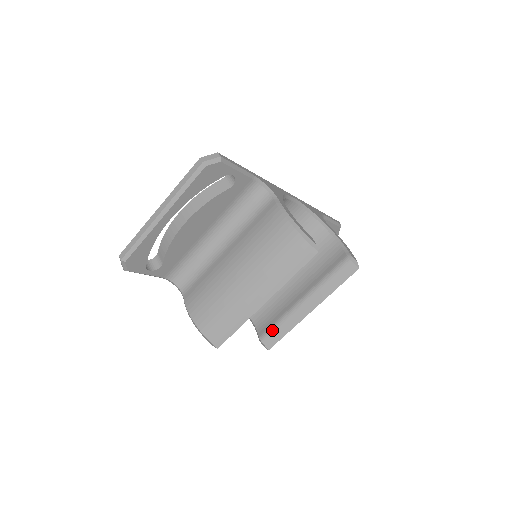
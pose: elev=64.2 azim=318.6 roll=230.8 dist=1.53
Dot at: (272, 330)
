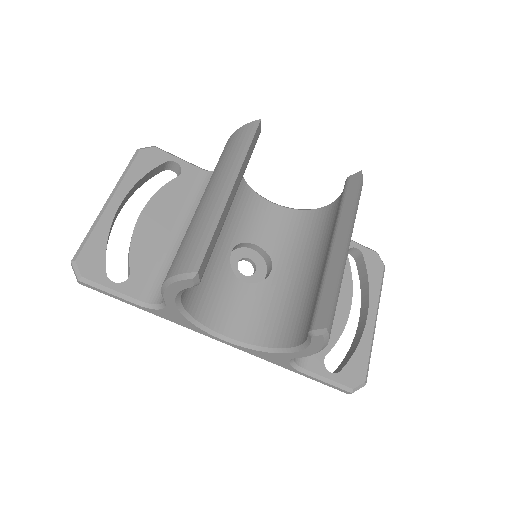
Dot at: (317, 305)
